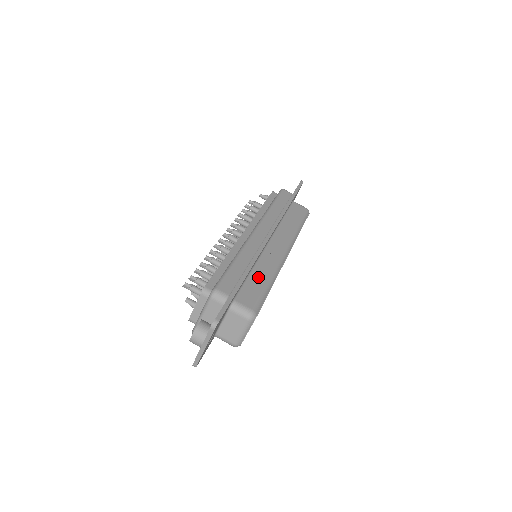
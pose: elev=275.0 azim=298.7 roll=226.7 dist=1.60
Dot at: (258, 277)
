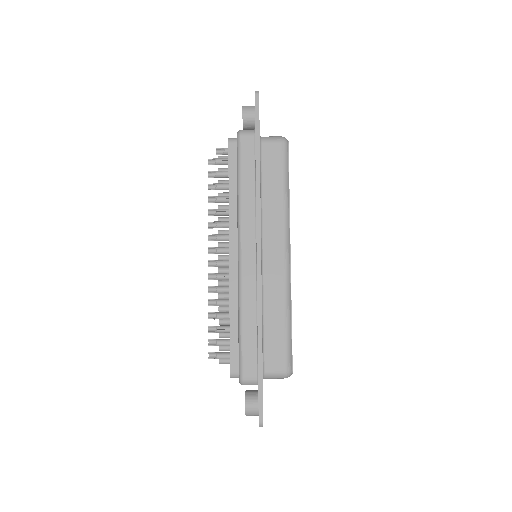
Dot at: (273, 321)
